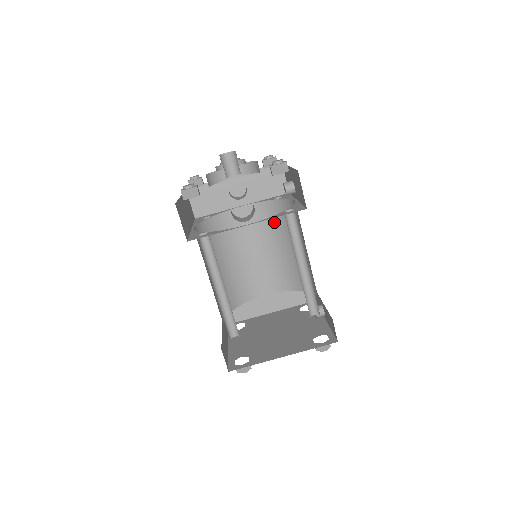
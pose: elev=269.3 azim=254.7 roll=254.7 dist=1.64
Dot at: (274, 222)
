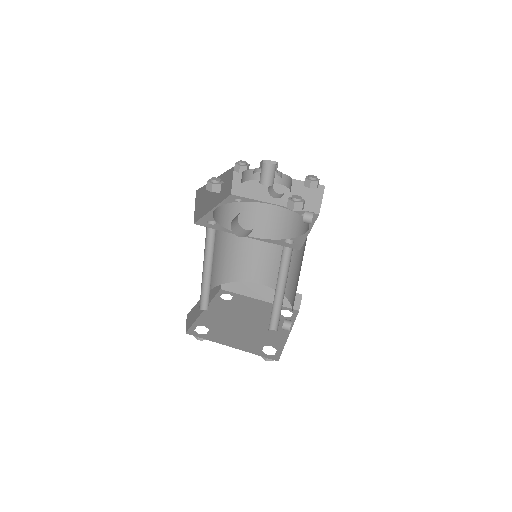
Dot at: (292, 232)
